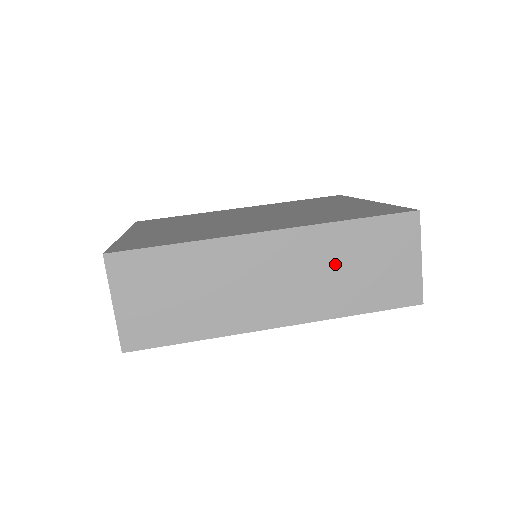
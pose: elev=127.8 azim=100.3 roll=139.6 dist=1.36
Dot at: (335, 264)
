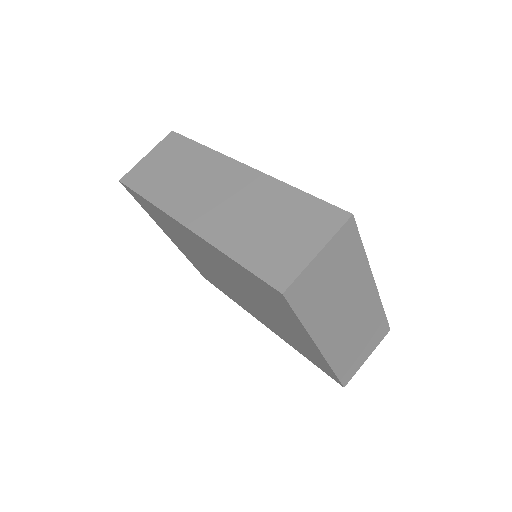
Dot at: (257, 211)
